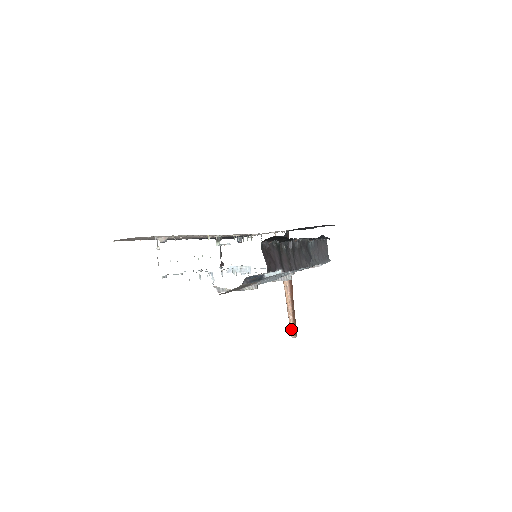
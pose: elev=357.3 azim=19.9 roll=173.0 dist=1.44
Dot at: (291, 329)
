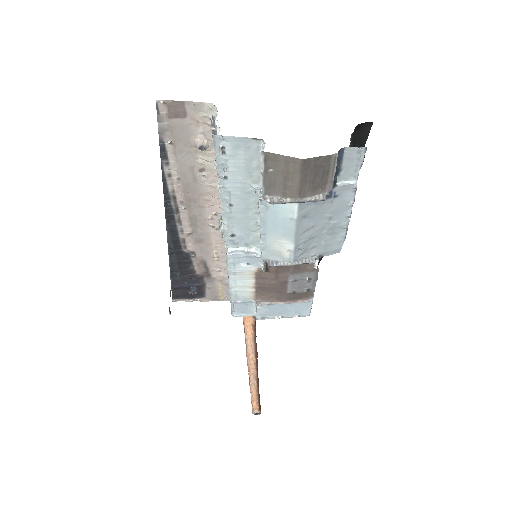
Dot at: (255, 400)
